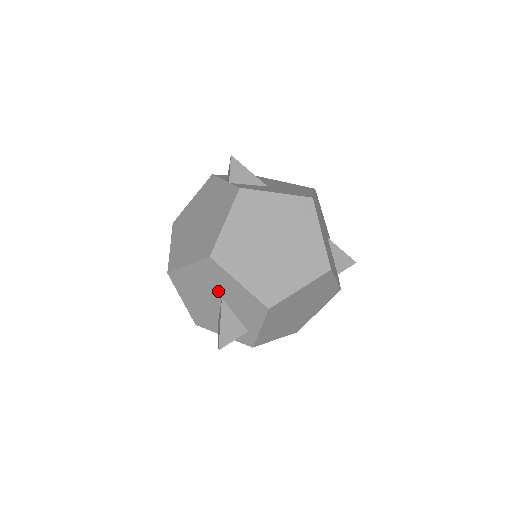
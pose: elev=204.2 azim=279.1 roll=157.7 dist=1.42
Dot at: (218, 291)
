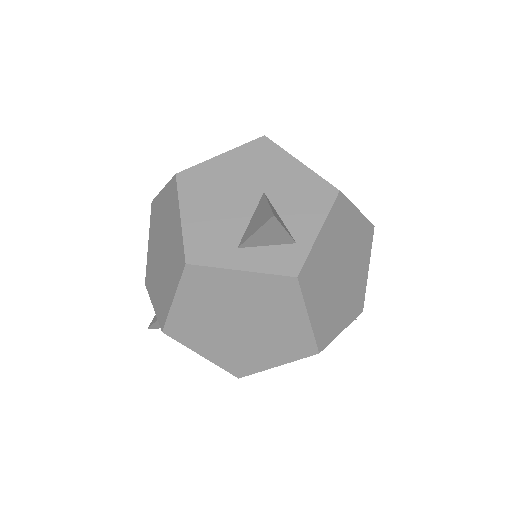
Dot at: (261, 182)
